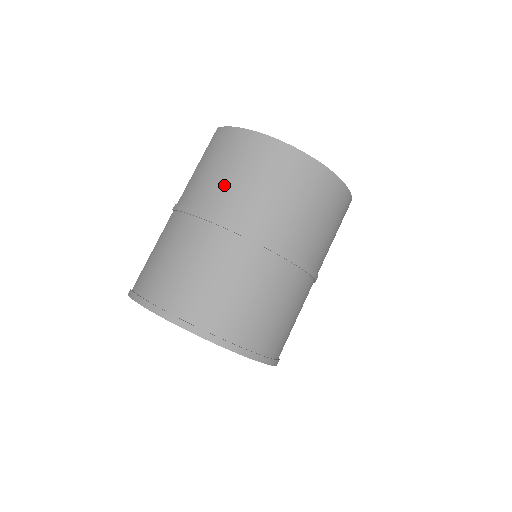
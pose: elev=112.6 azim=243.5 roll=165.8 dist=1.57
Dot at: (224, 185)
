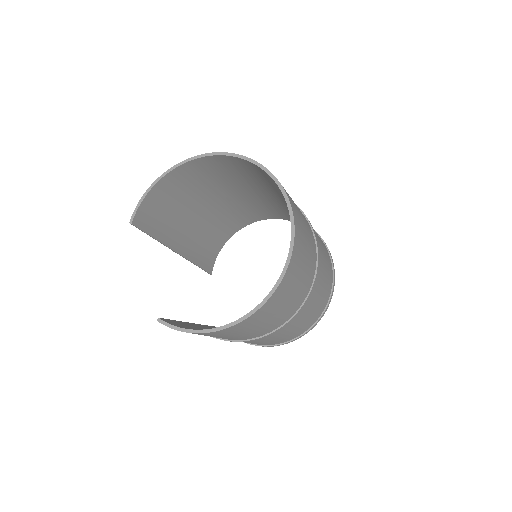
Dot at: occluded
